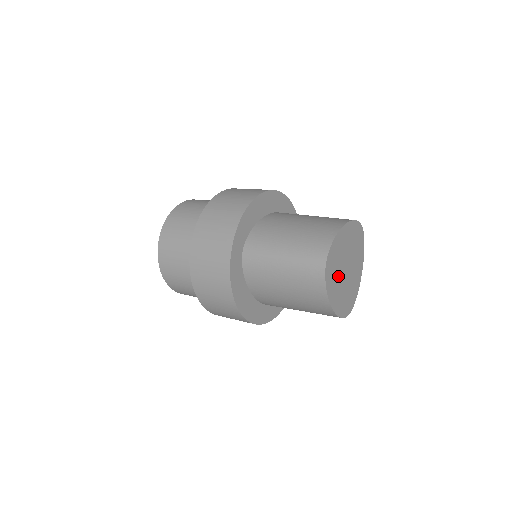
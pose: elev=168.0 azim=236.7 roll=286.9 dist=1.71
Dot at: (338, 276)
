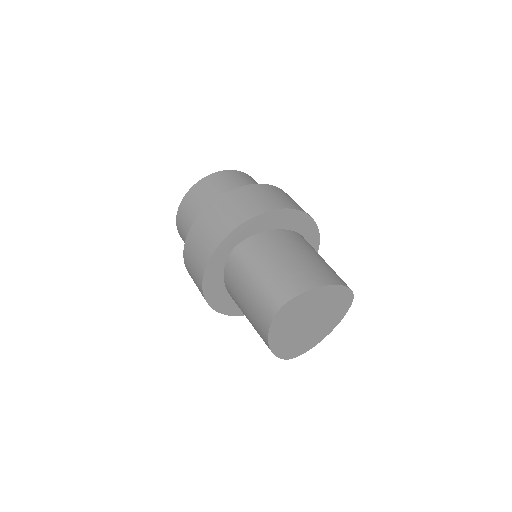
Dot at: (293, 324)
